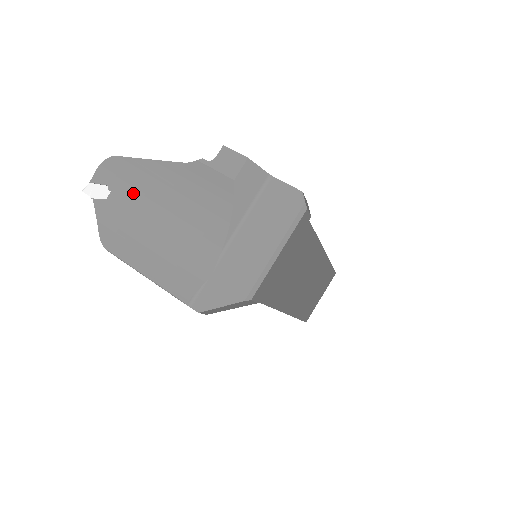
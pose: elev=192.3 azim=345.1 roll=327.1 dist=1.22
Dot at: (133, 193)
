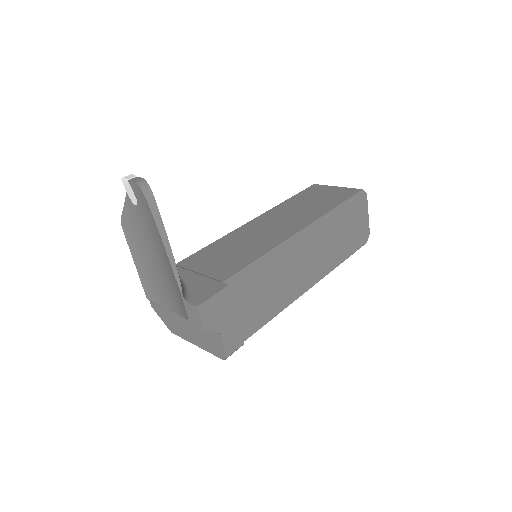
Dot at: (148, 228)
